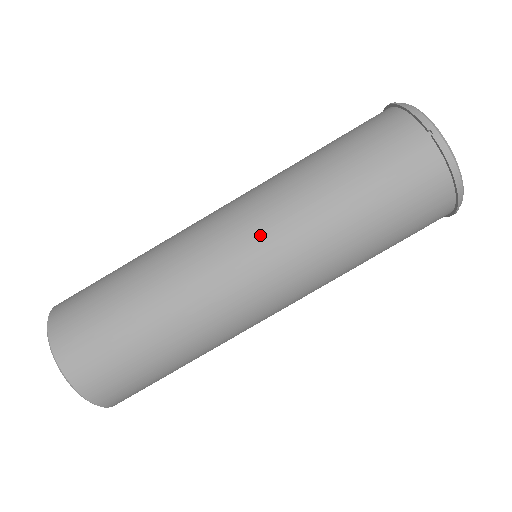
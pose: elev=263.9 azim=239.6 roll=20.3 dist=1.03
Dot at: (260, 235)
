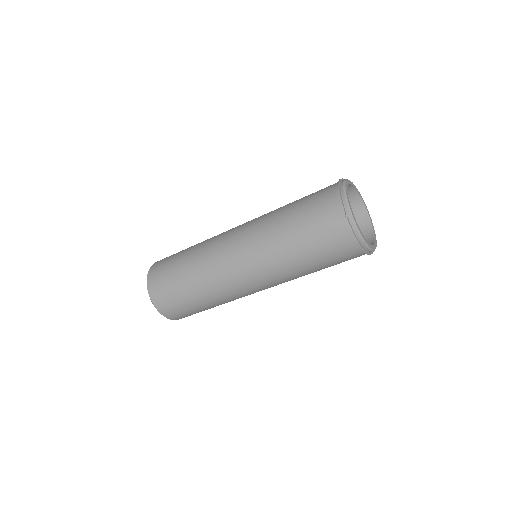
Dot at: (248, 256)
